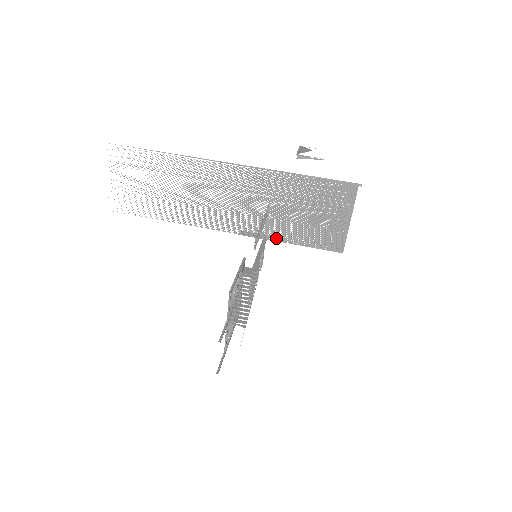
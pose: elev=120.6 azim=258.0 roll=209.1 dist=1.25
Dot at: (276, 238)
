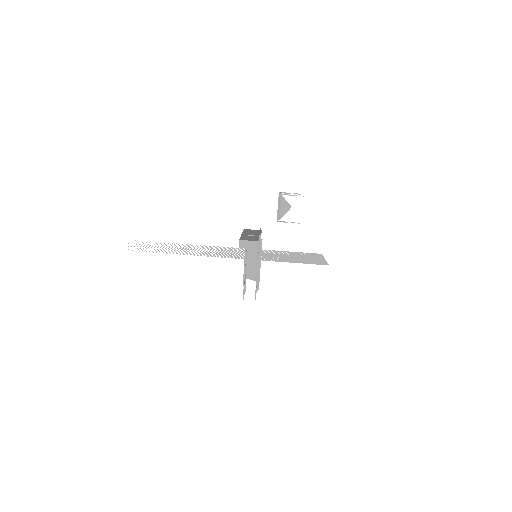
Dot at: (269, 251)
